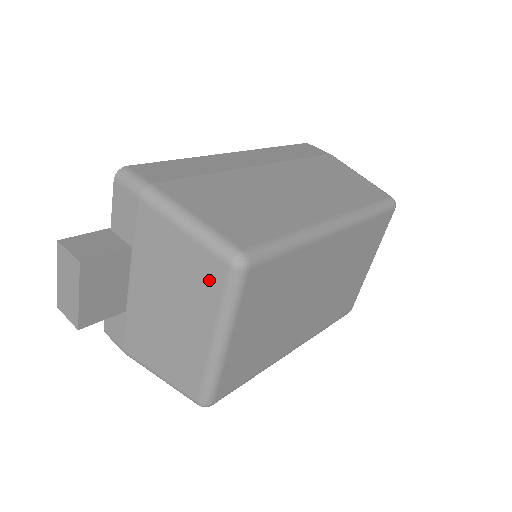
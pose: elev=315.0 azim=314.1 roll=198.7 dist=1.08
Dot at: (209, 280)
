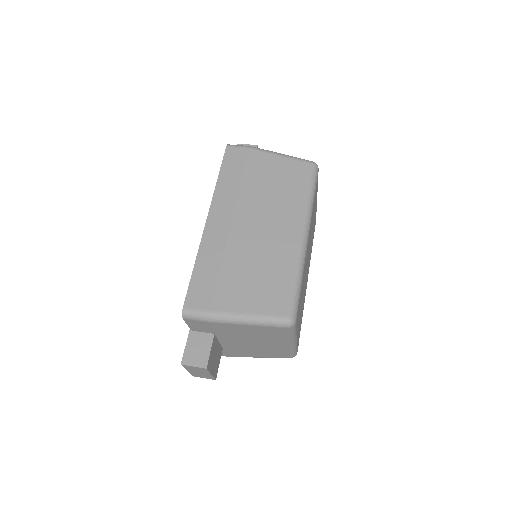
Dot at: (277, 333)
